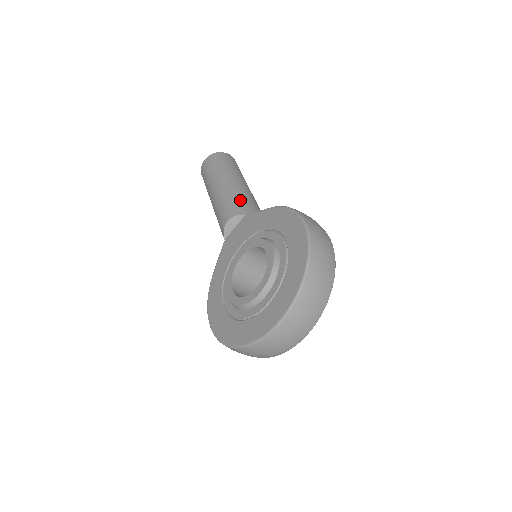
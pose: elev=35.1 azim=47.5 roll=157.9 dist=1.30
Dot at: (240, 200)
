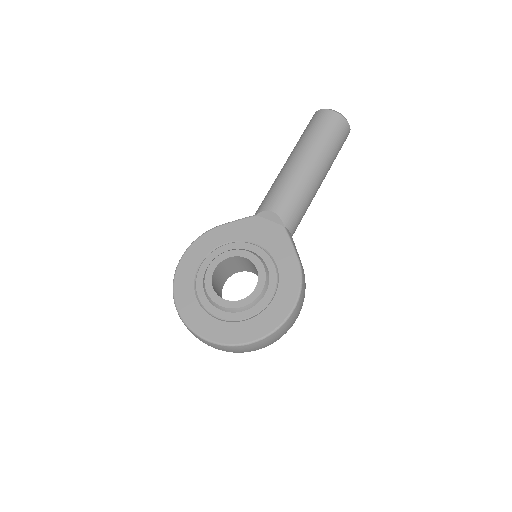
Dot at: (298, 205)
